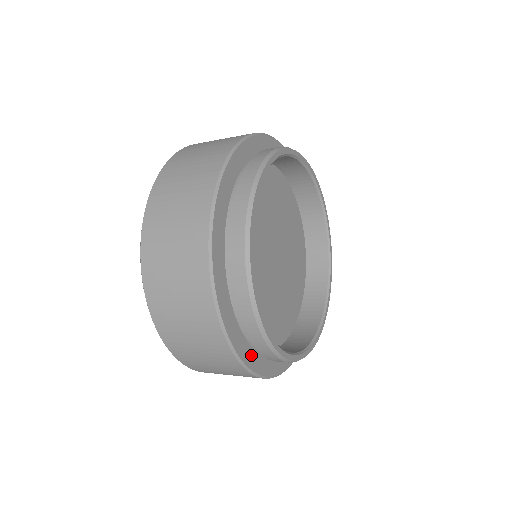
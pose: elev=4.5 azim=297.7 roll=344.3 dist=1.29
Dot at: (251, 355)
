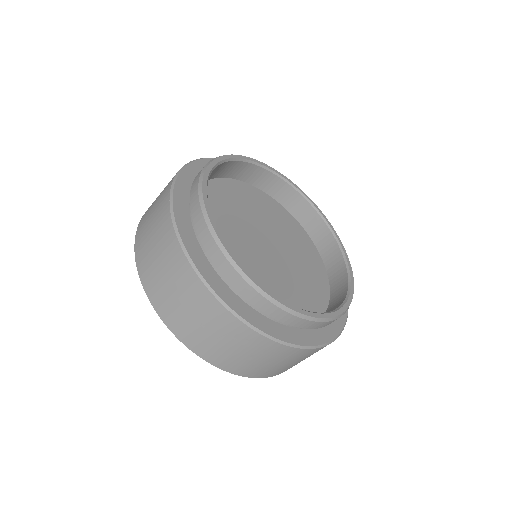
Dot at: (240, 305)
